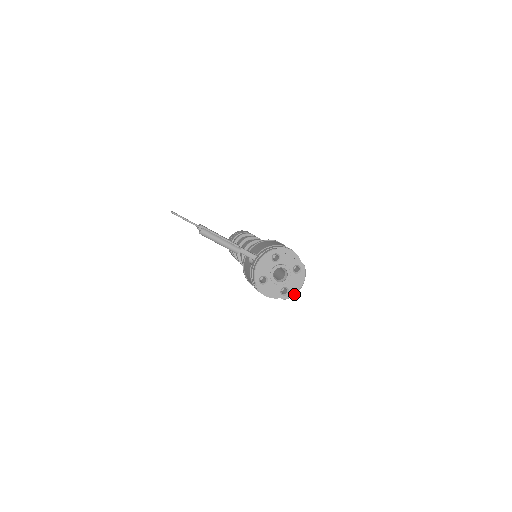
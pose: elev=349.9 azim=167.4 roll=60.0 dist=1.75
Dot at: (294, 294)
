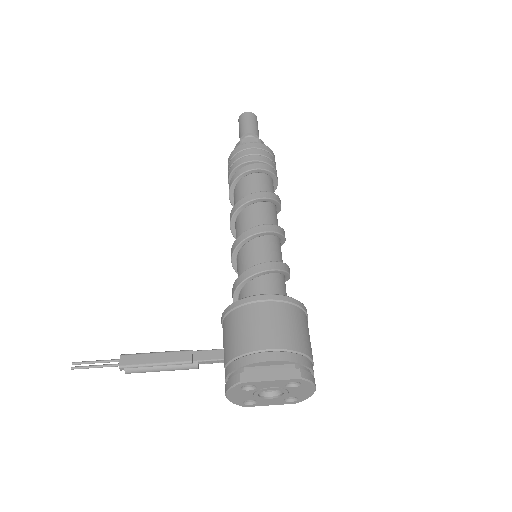
Dot at: (308, 397)
